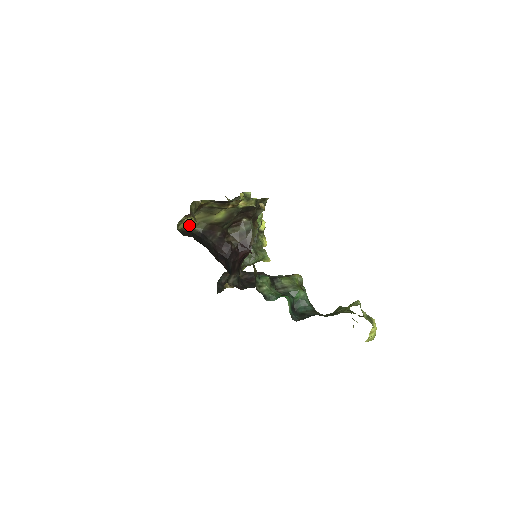
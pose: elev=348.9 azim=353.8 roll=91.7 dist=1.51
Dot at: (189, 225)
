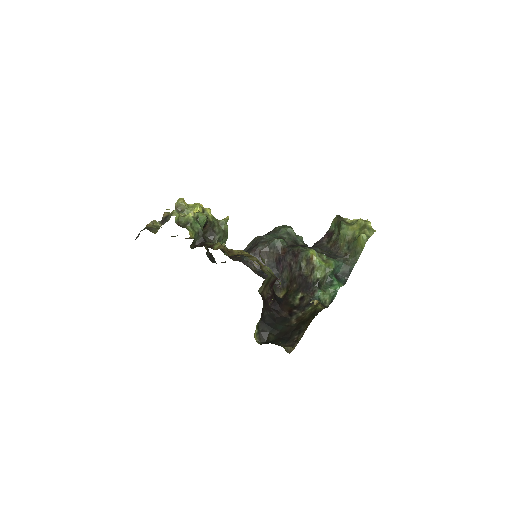
Dot at: (255, 331)
